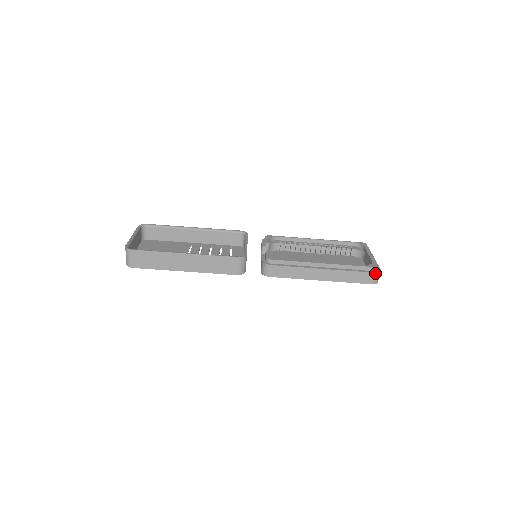
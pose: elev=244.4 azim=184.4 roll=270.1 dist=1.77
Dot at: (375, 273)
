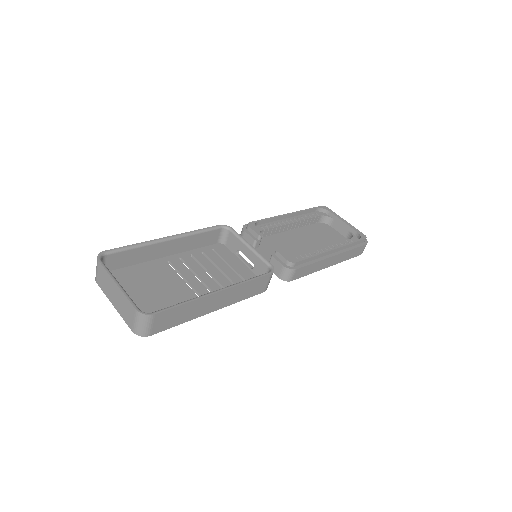
Dot at: (366, 244)
